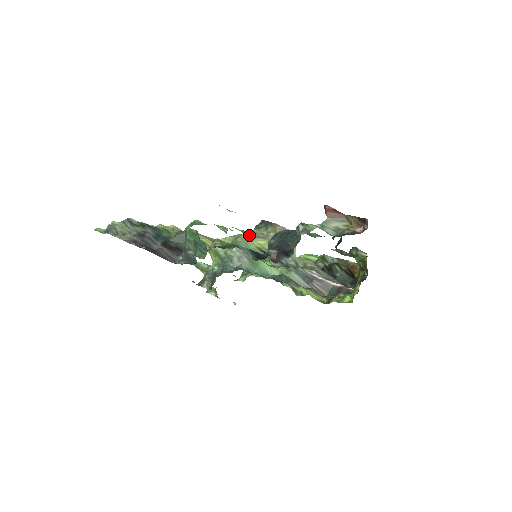
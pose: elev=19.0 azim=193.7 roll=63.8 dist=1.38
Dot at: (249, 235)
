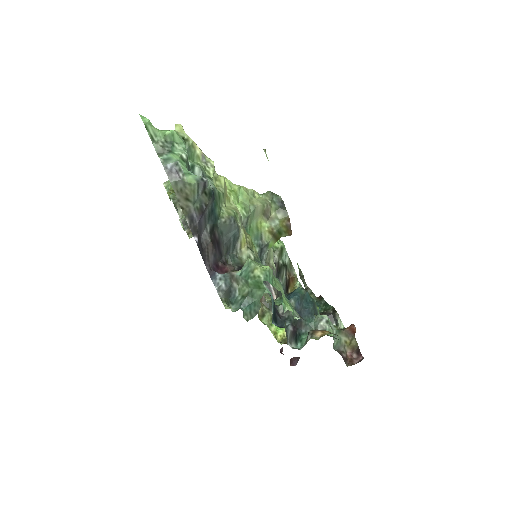
Dot at: (262, 210)
